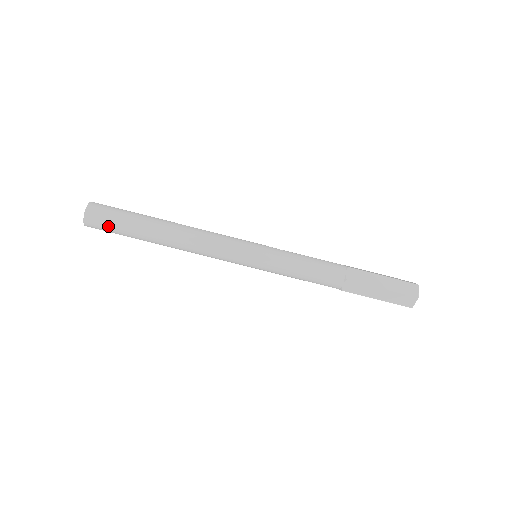
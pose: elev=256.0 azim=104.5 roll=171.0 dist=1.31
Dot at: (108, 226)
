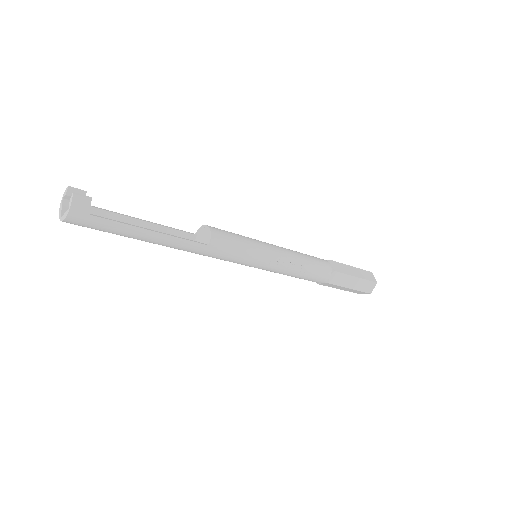
Dot at: occluded
